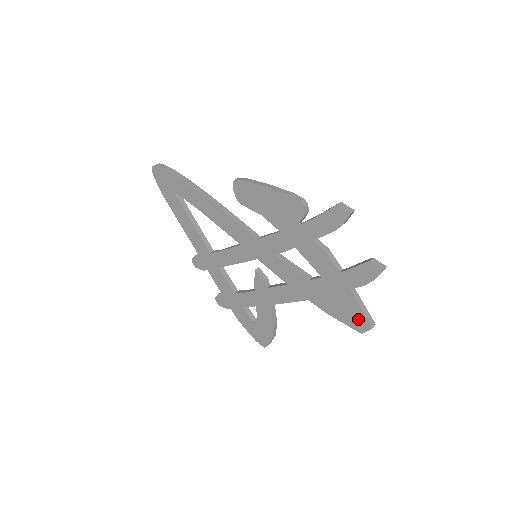
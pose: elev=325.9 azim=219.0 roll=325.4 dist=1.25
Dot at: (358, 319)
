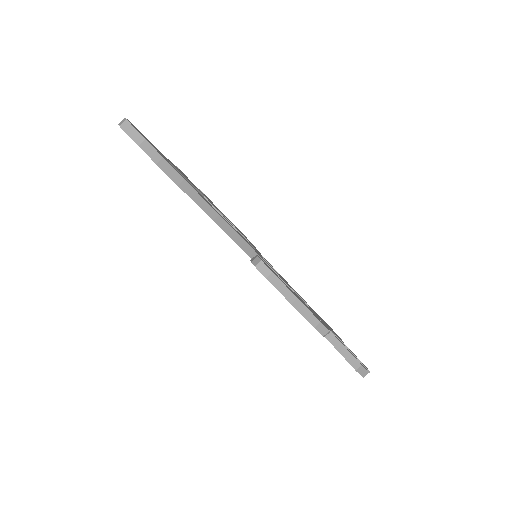
Dot at: occluded
